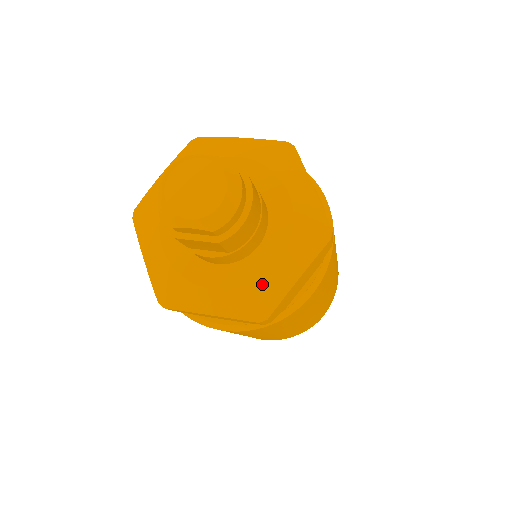
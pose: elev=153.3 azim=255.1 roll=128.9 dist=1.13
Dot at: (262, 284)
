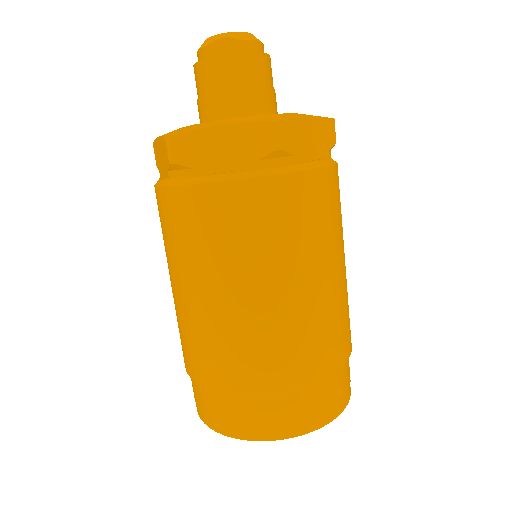
Dot at: (274, 115)
